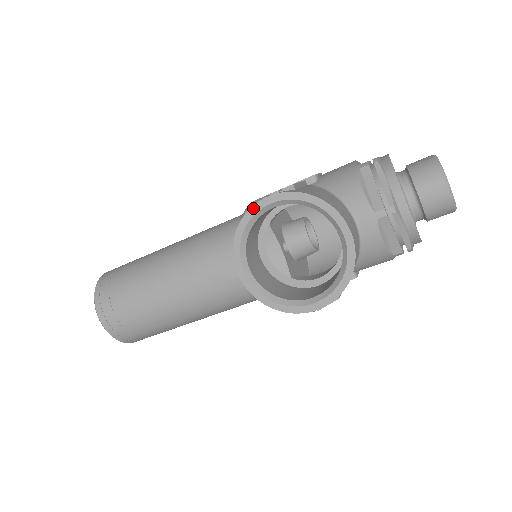
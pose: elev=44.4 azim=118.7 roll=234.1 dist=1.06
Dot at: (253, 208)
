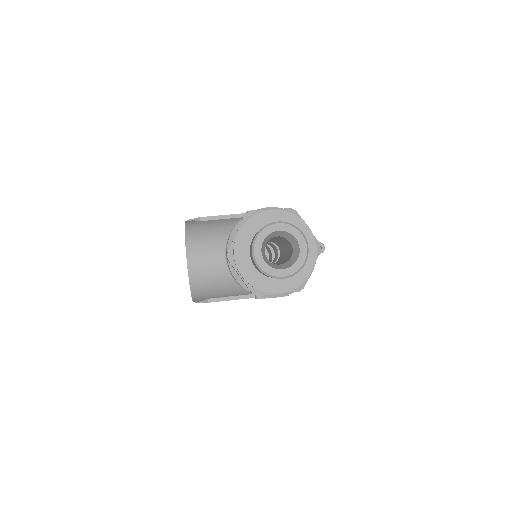
Dot at: occluded
